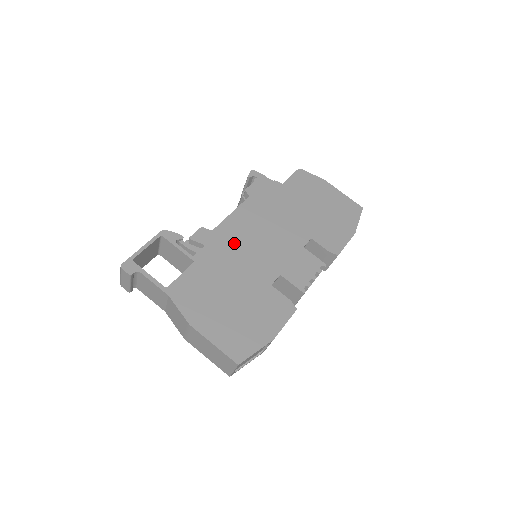
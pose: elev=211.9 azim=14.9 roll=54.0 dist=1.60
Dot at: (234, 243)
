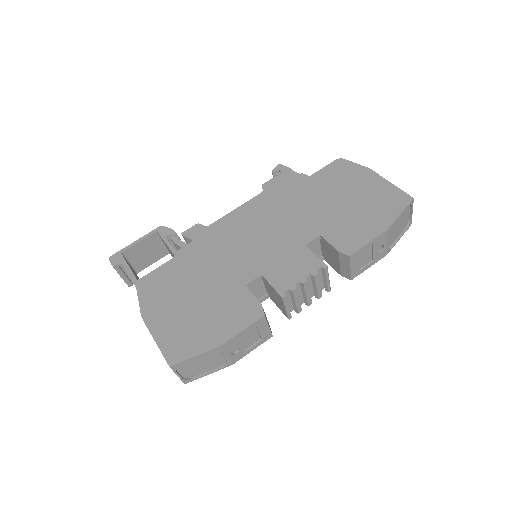
Dot at: (224, 239)
